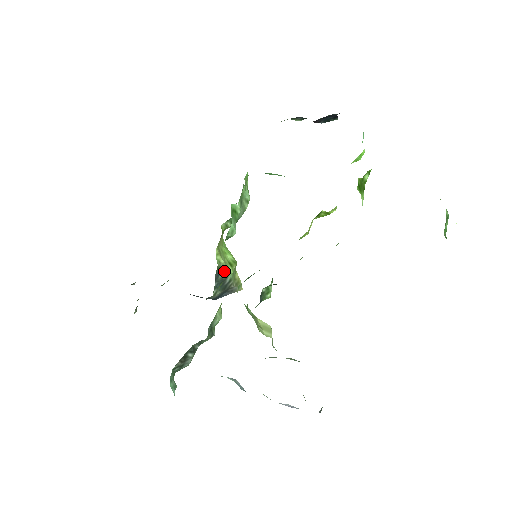
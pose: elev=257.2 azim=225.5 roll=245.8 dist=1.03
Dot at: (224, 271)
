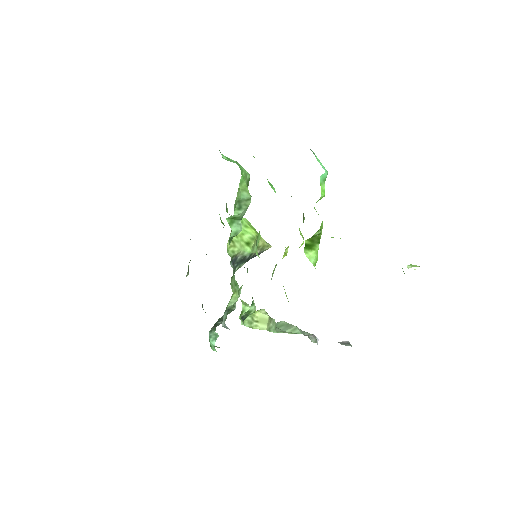
Dot at: (241, 254)
